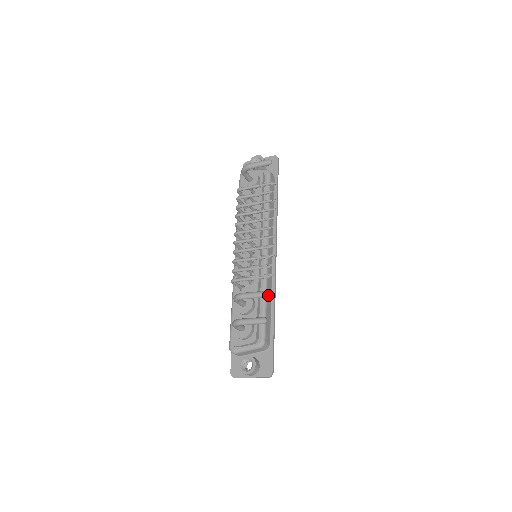
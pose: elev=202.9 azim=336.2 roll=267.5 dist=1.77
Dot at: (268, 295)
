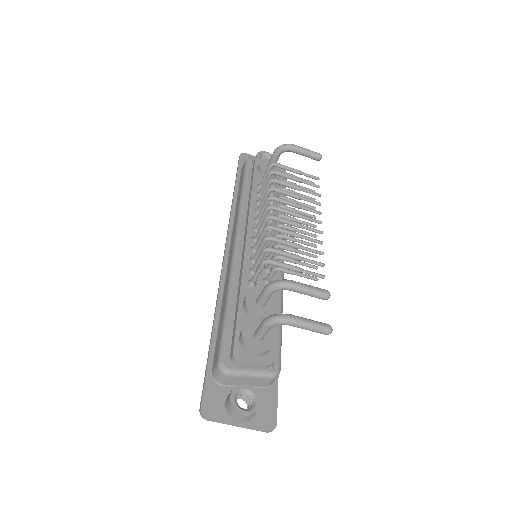
Dot at: occluded
